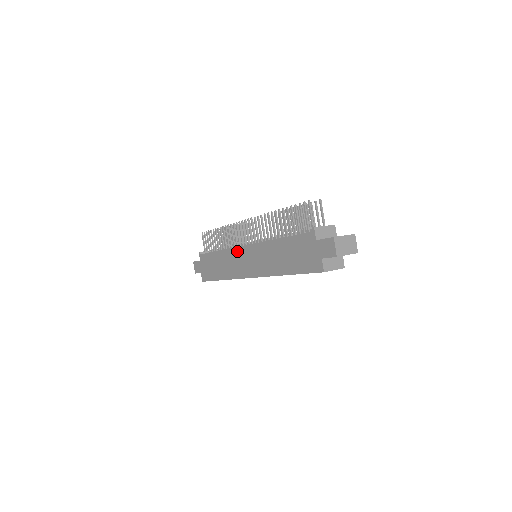
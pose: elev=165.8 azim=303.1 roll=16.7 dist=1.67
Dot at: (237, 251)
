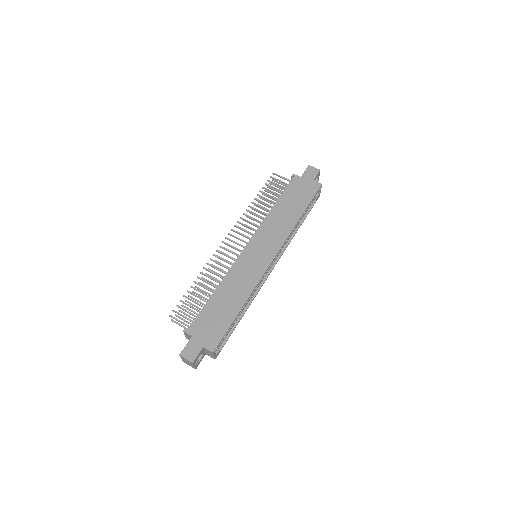
Dot at: (241, 259)
